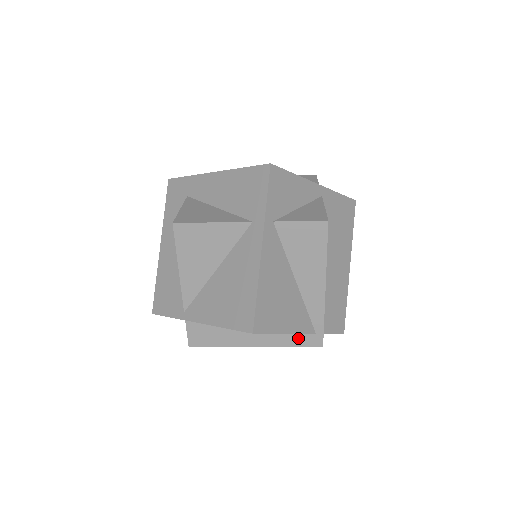
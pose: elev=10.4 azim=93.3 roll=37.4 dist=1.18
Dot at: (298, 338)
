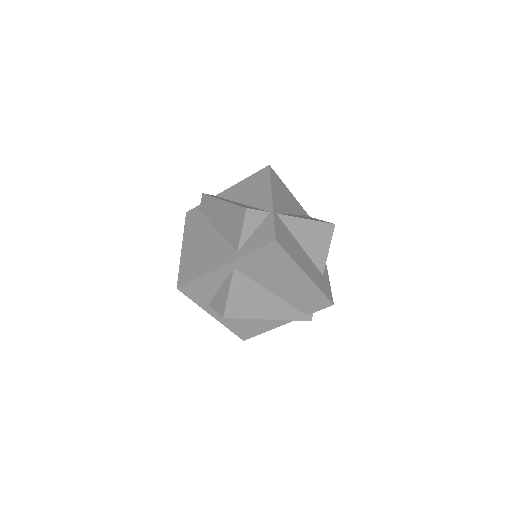
Dot at: occluded
